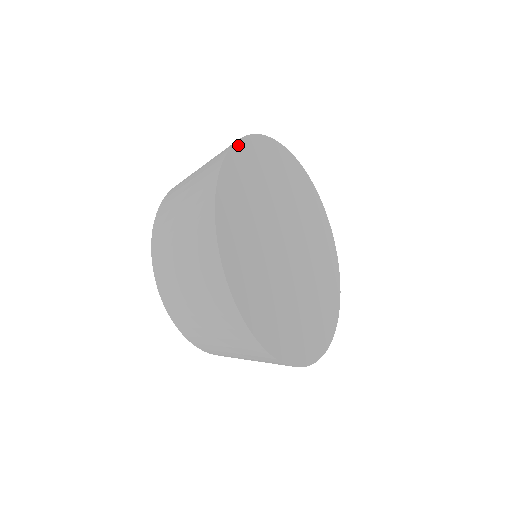
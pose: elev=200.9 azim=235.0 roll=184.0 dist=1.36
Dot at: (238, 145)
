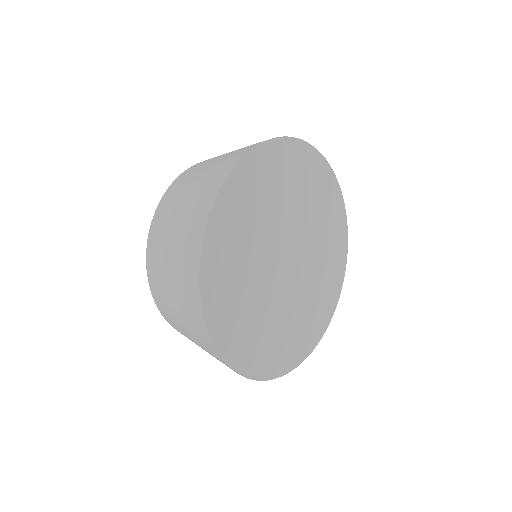
Dot at: (206, 312)
